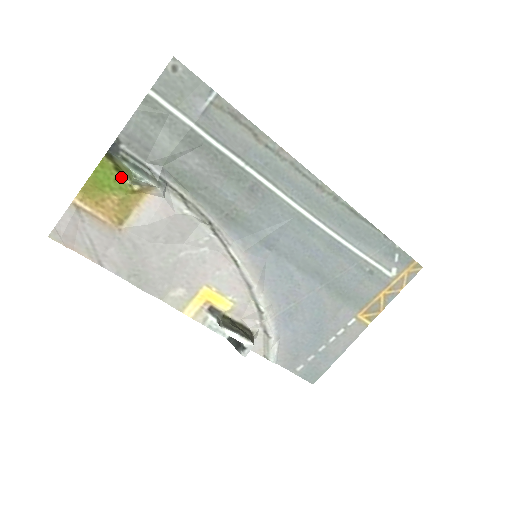
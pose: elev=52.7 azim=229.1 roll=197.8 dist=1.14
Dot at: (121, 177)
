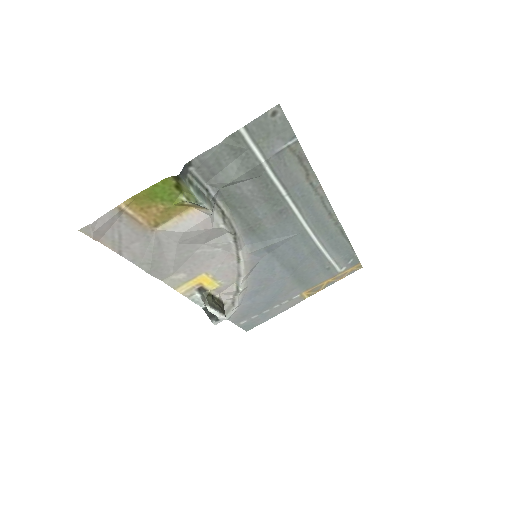
Dot at: (177, 193)
